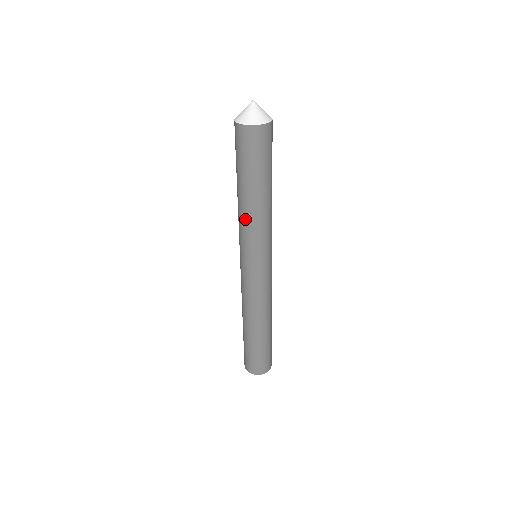
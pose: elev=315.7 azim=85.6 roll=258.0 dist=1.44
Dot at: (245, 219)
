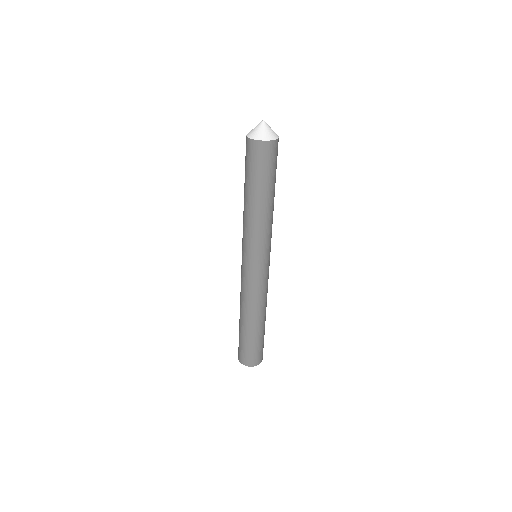
Dot at: (248, 221)
